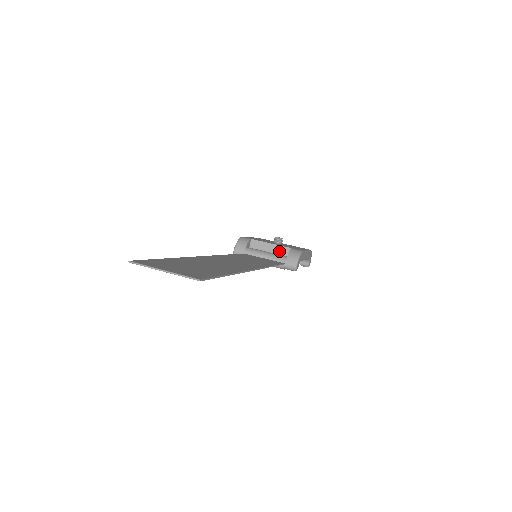
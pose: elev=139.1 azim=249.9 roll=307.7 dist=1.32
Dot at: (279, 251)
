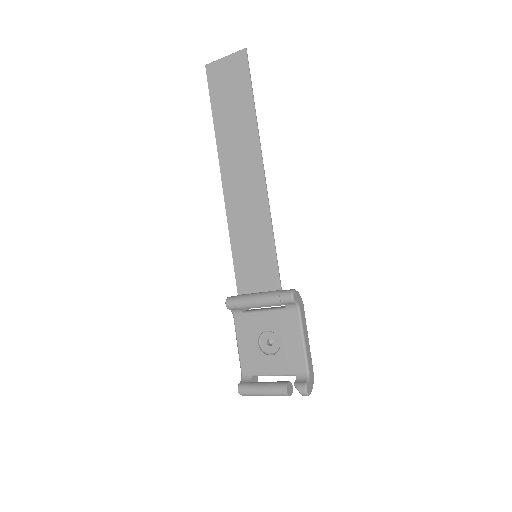
Dot at: (277, 307)
